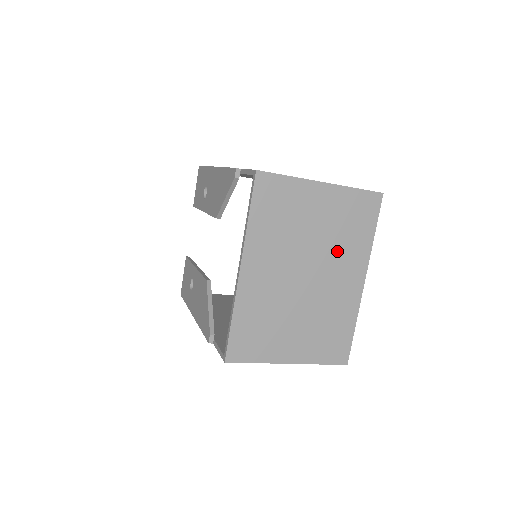
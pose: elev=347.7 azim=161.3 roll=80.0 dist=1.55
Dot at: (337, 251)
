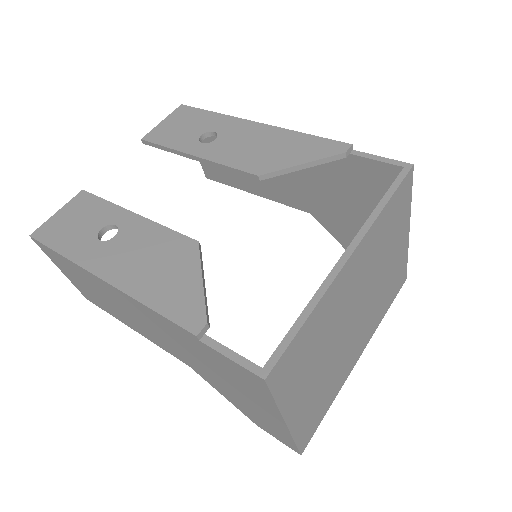
Dot at: (374, 308)
